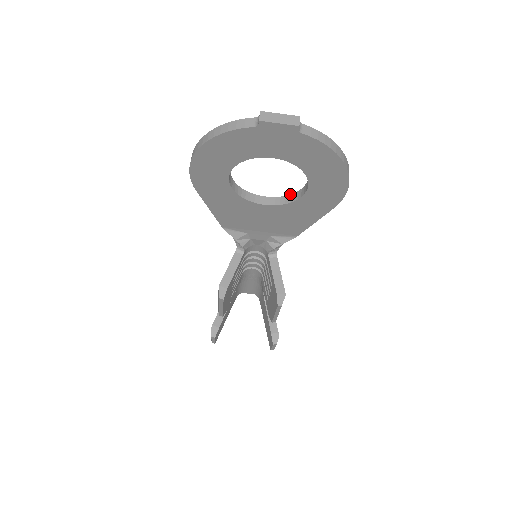
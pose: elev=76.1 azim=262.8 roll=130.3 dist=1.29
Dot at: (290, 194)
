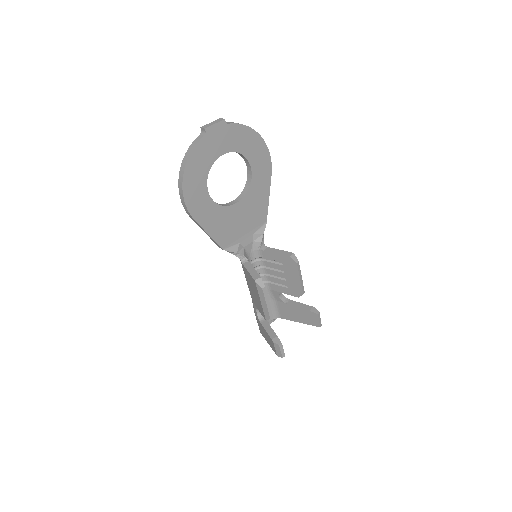
Dot at: (244, 188)
